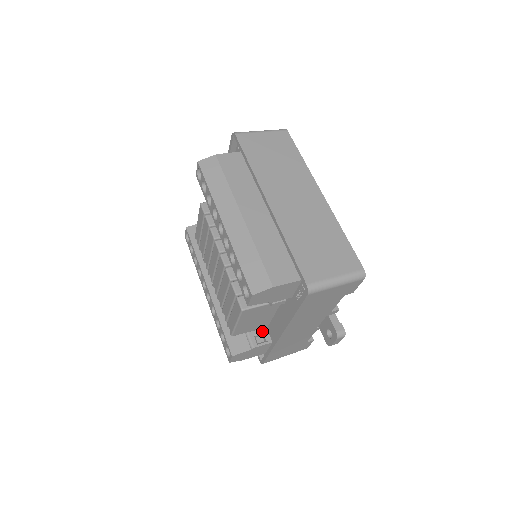
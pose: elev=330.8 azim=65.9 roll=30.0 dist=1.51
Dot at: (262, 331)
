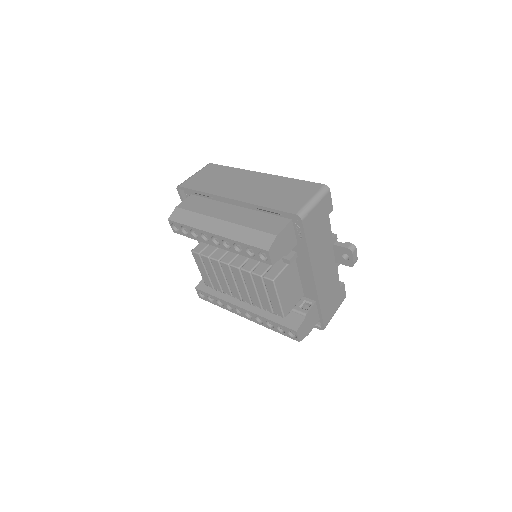
Dot at: (303, 301)
